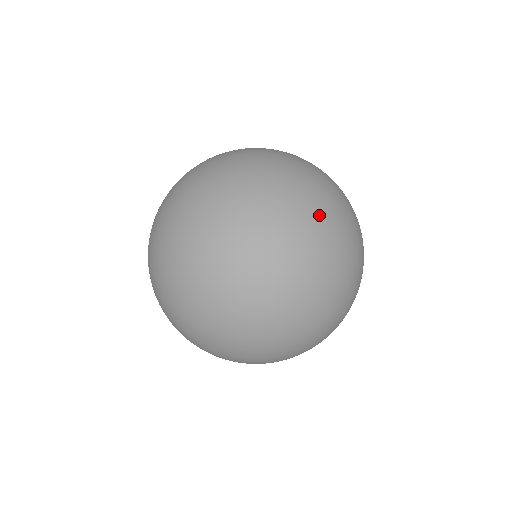
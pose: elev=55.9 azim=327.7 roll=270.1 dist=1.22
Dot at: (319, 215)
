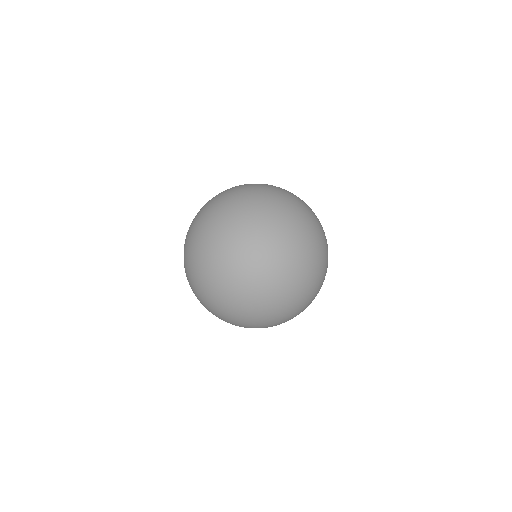
Dot at: (263, 236)
